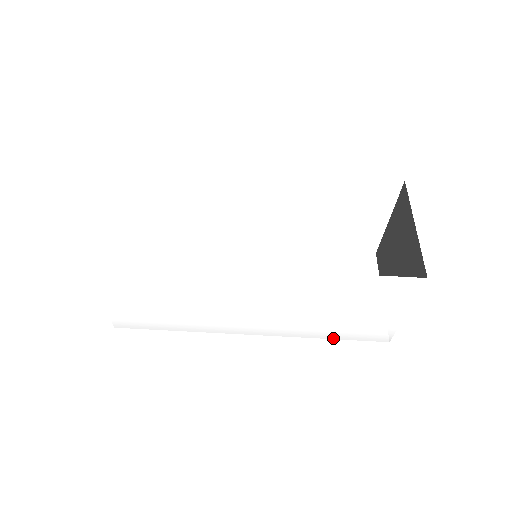
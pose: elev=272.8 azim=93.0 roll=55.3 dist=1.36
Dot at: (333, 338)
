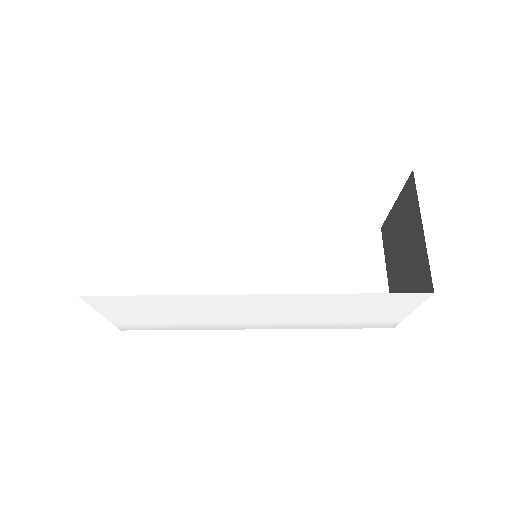
Dot at: (338, 328)
